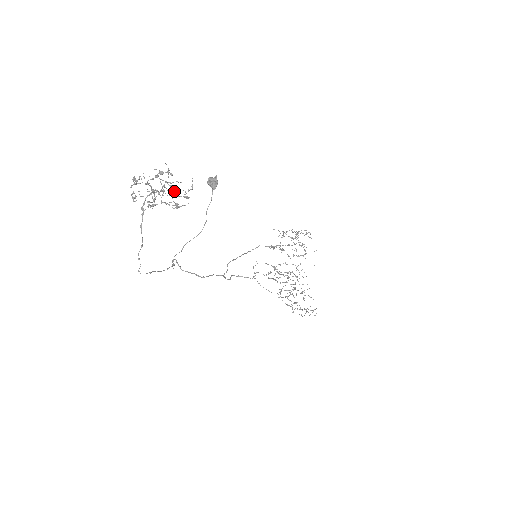
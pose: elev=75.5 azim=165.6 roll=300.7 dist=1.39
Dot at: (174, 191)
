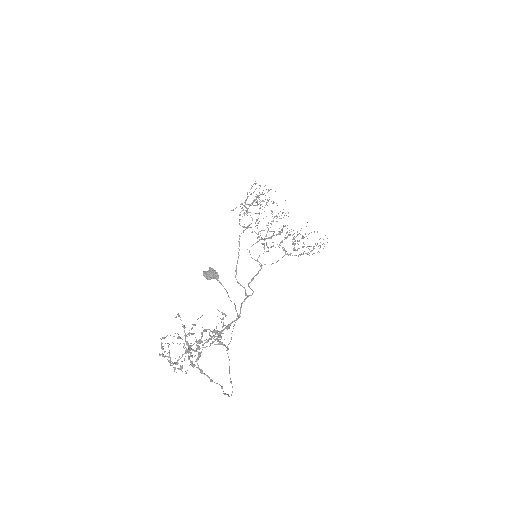
Dot at: (218, 337)
